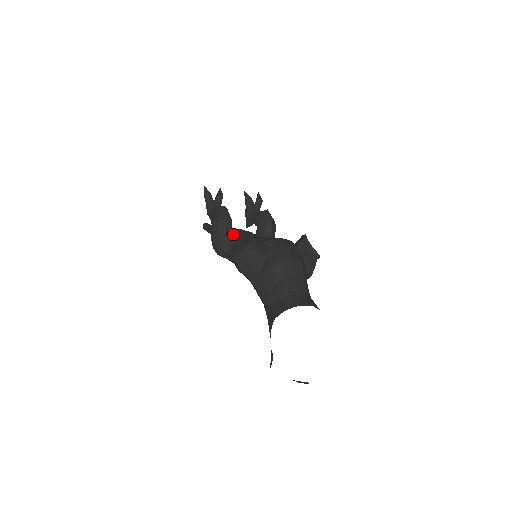
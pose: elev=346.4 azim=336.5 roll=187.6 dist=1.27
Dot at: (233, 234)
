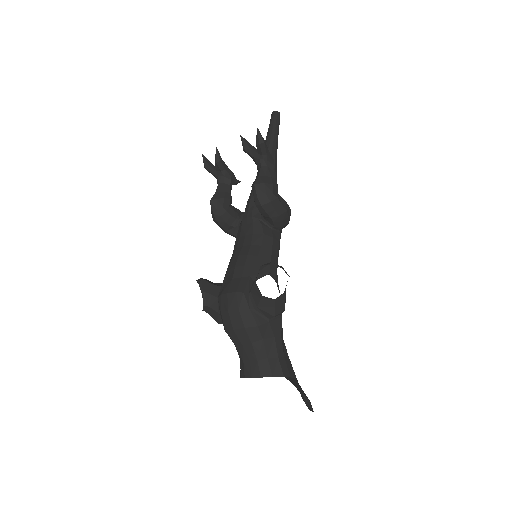
Dot at: (239, 219)
